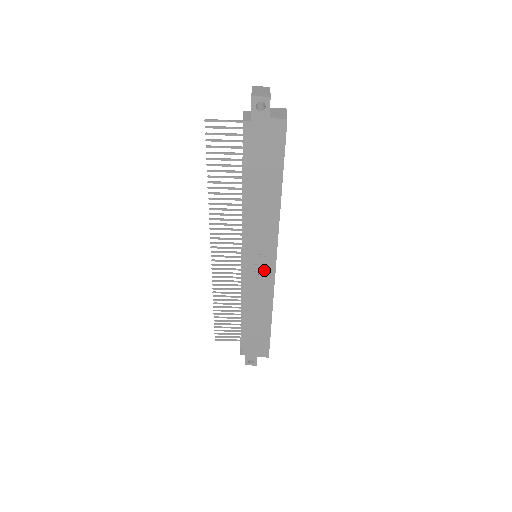
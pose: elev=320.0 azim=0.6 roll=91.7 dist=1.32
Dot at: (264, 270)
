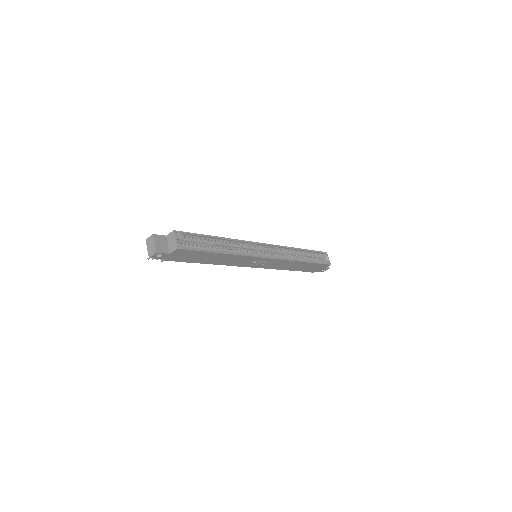
Dot at: (267, 262)
